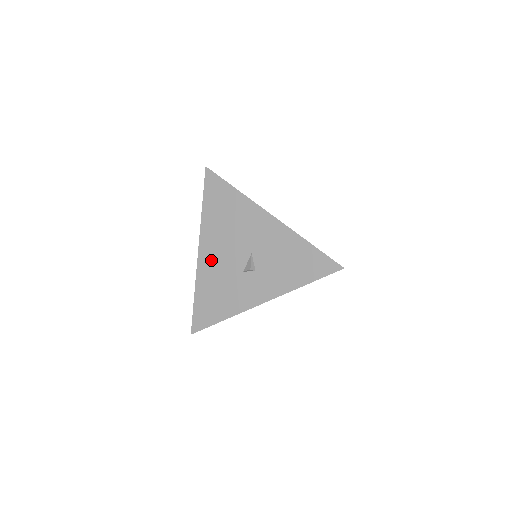
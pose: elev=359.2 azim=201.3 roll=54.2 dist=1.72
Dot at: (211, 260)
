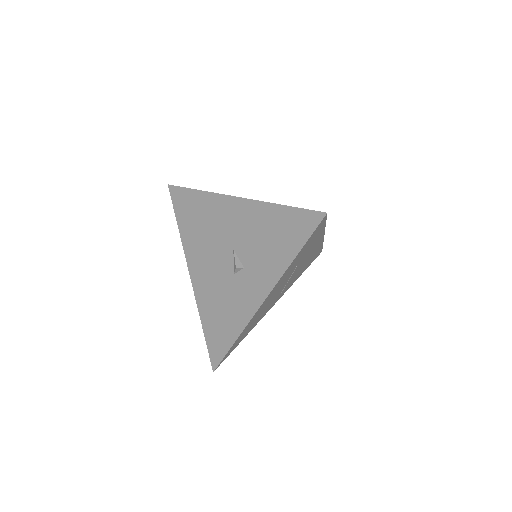
Dot at: (203, 278)
